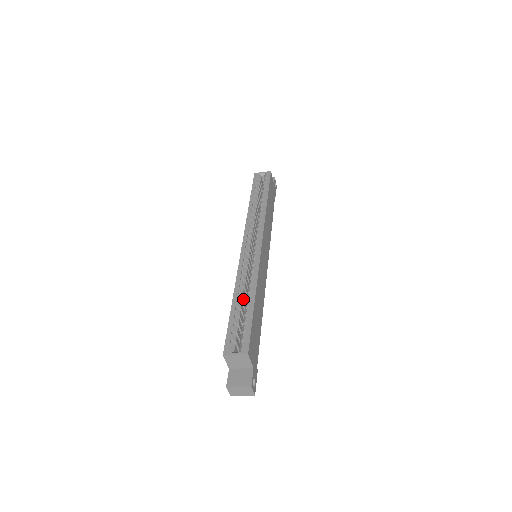
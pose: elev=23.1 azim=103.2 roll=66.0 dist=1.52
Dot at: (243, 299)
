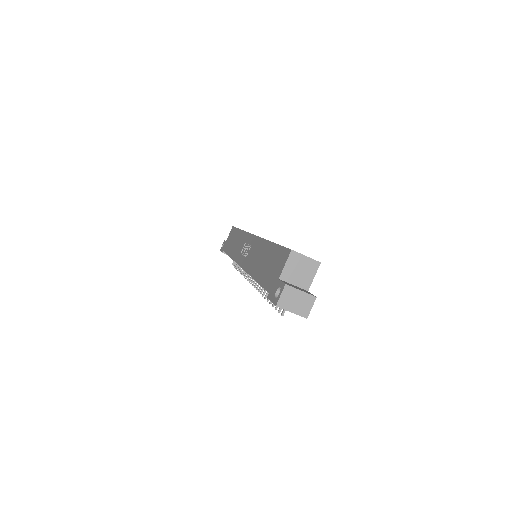
Dot at: occluded
